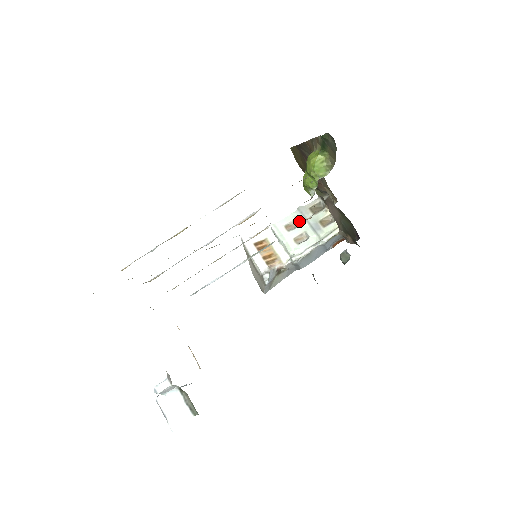
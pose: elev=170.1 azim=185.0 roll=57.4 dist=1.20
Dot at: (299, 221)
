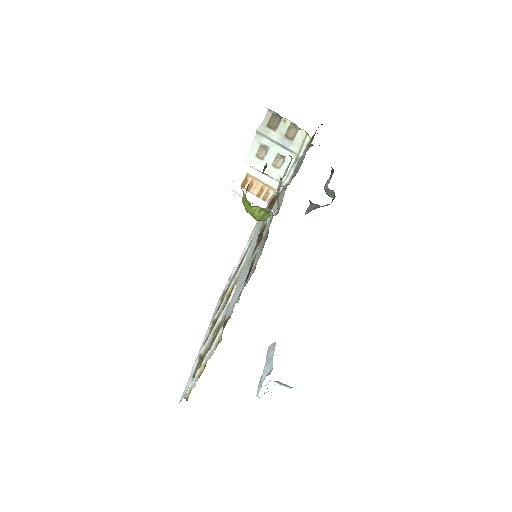
Dot at: (266, 145)
